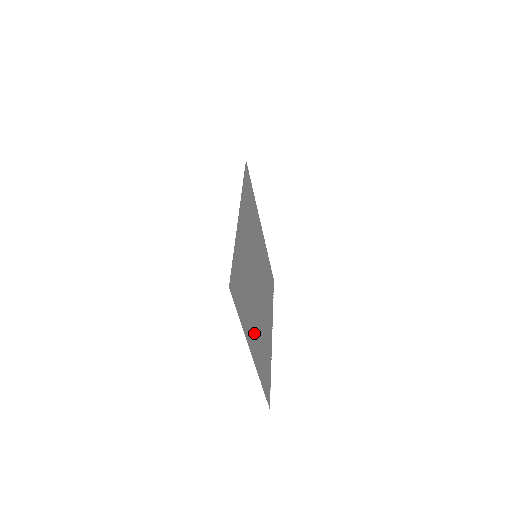
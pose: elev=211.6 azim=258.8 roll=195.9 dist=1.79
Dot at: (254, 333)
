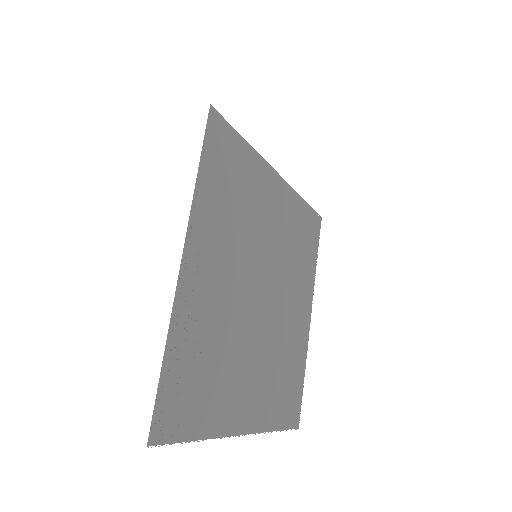
Dot at: (249, 391)
